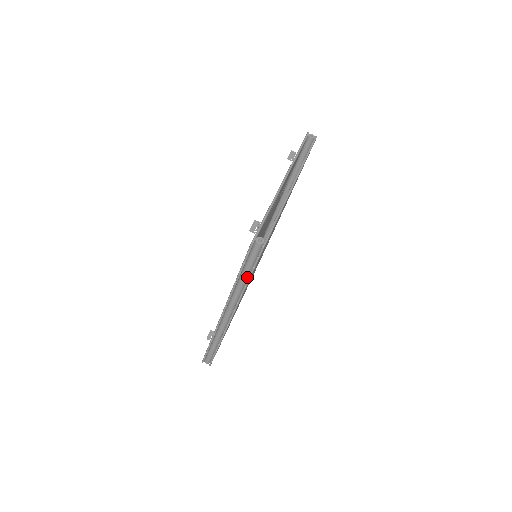
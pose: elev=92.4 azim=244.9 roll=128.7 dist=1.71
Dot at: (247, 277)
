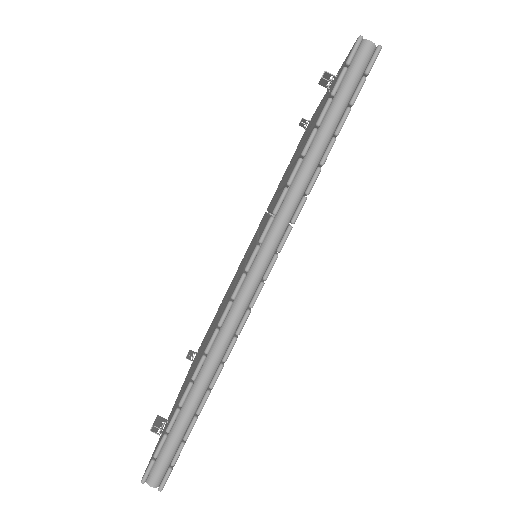
Dot at: (325, 145)
